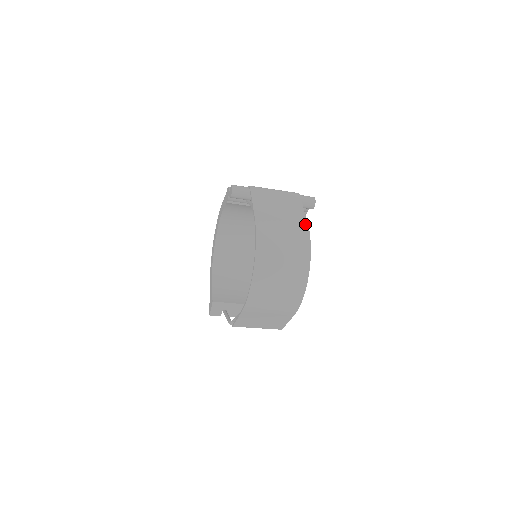
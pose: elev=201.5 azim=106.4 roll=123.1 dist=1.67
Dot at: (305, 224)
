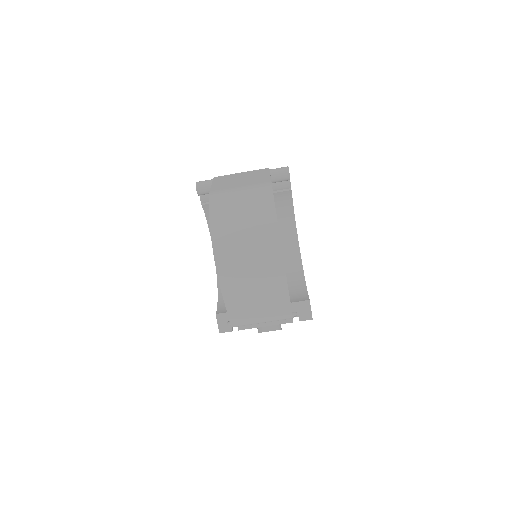
Dot at: (267, 181)
